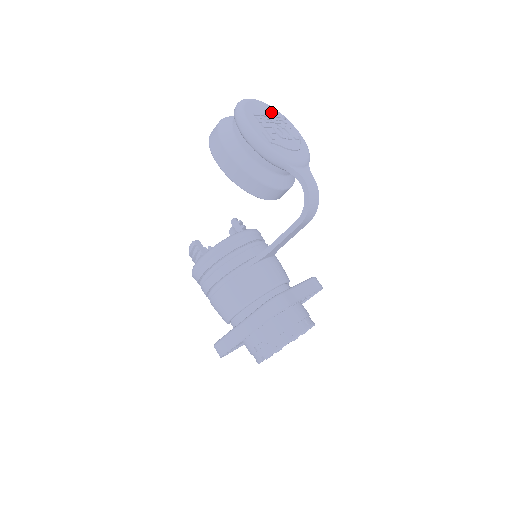
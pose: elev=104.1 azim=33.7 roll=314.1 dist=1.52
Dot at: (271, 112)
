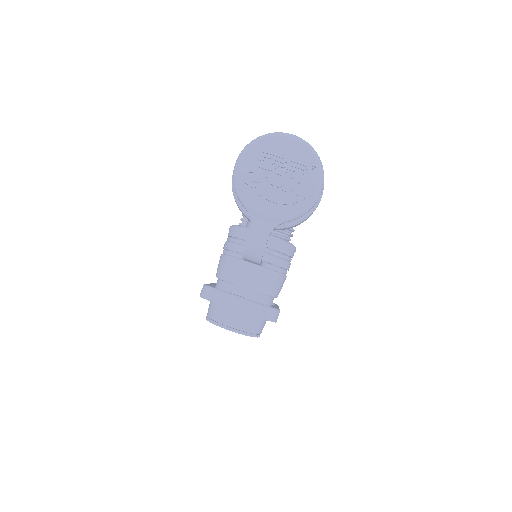
Dot at: (300, 157)
